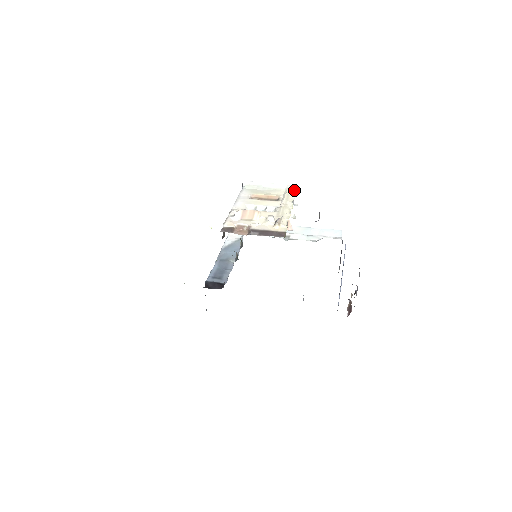
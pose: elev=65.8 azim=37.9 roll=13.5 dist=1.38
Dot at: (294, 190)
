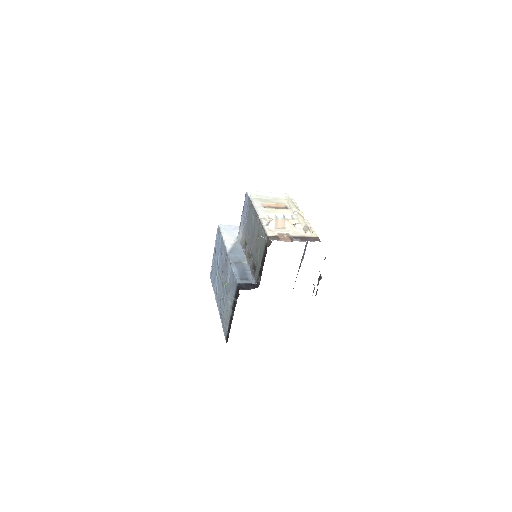
Dot at: (292, 198)
